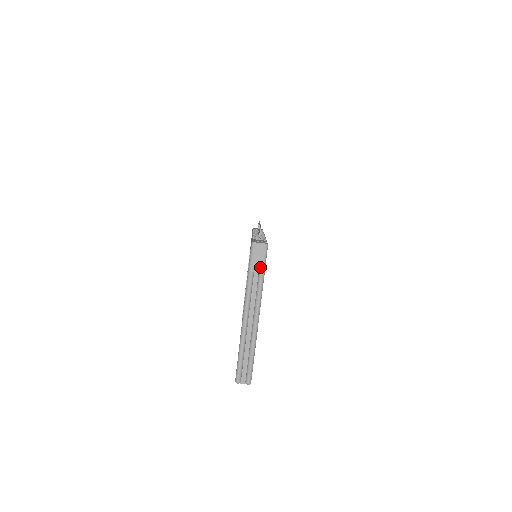
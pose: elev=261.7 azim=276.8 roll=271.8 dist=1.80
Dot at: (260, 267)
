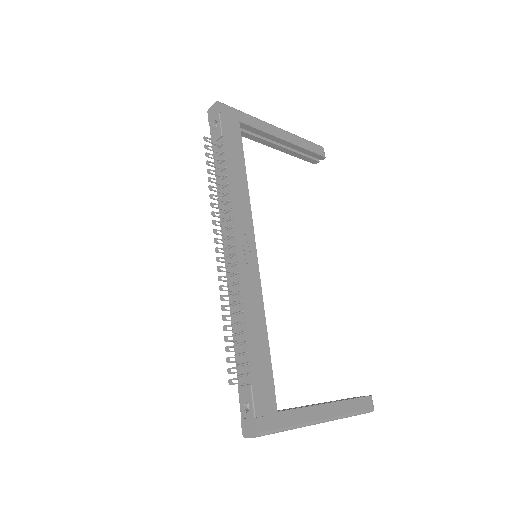
Dot at: (277, 432)
